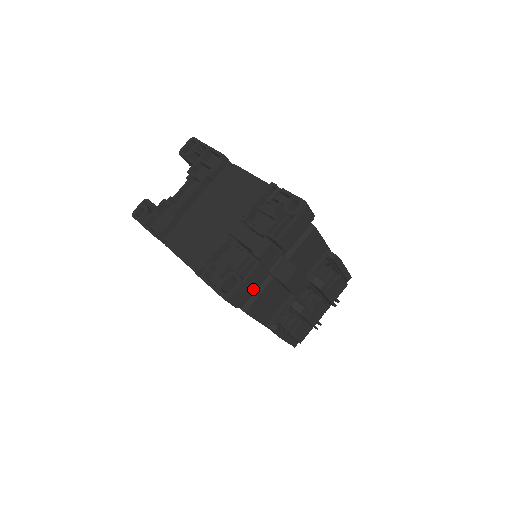
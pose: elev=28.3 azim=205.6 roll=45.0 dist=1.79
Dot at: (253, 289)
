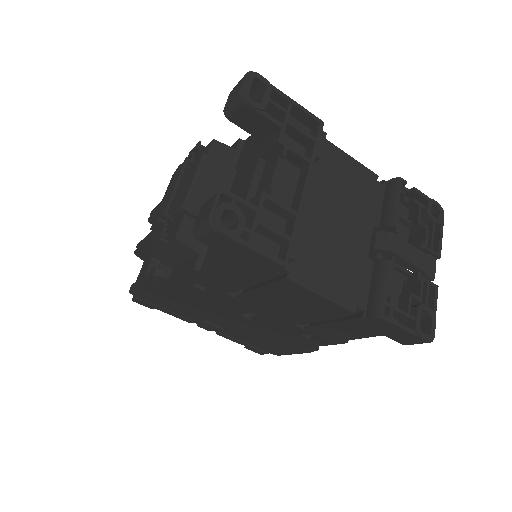
Dot at: occluded
